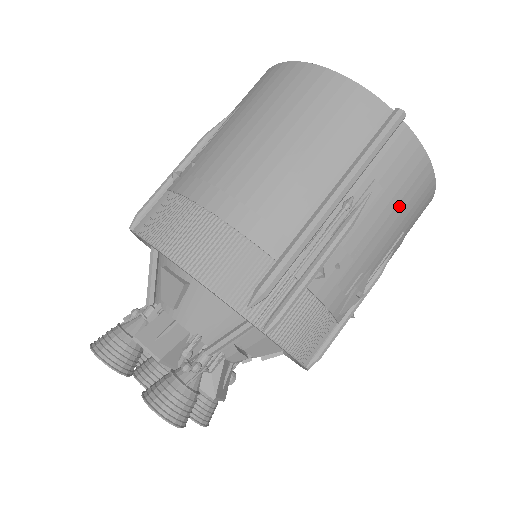
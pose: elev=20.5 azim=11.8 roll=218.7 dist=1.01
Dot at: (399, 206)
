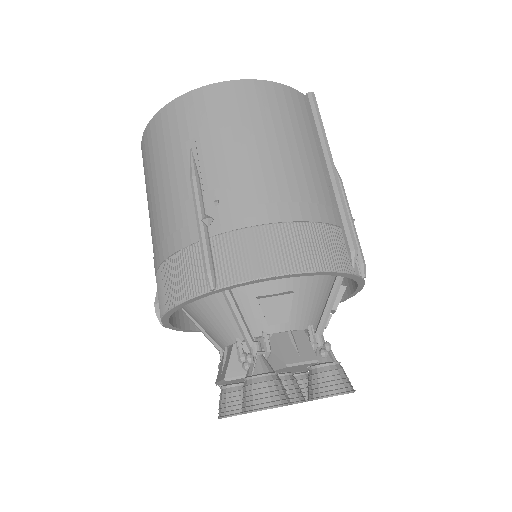
Dot at: occluded
